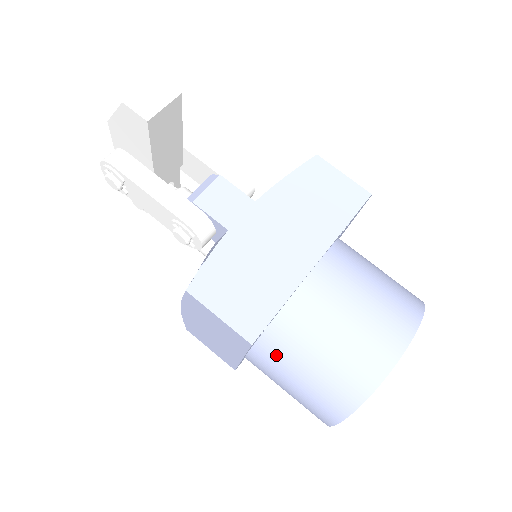
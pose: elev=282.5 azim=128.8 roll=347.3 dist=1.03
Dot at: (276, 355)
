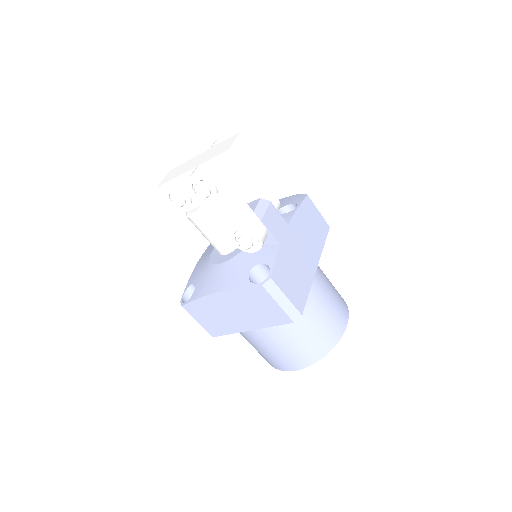
Dot at: (285, 328)
